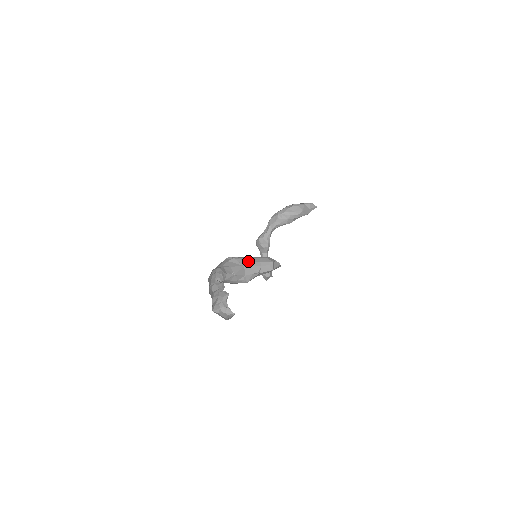
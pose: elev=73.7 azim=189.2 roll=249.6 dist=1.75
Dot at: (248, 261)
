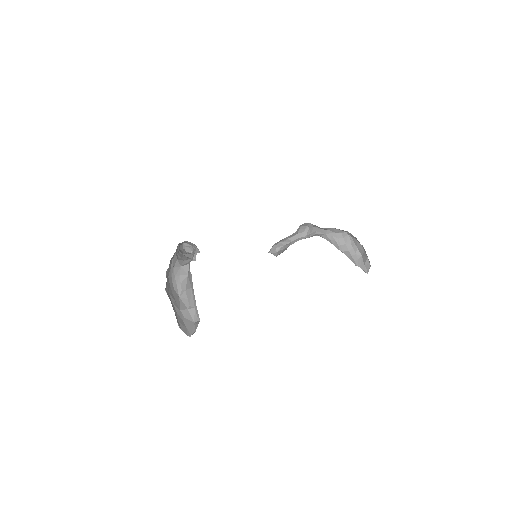
Dot at: occluded
